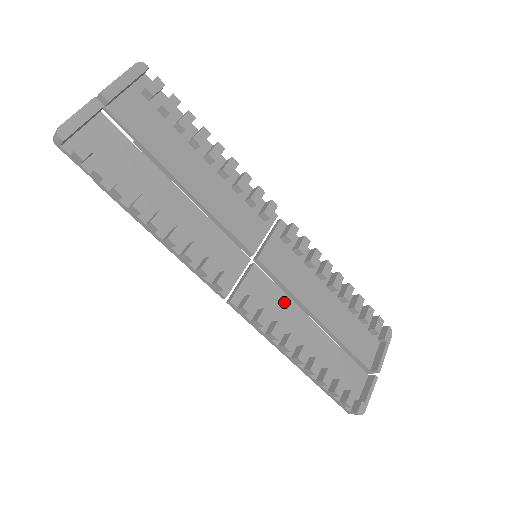
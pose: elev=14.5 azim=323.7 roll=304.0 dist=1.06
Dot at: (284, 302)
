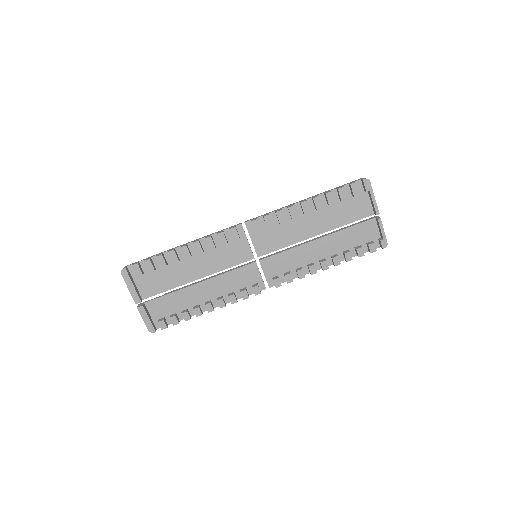
Dot at: (291, 254)
